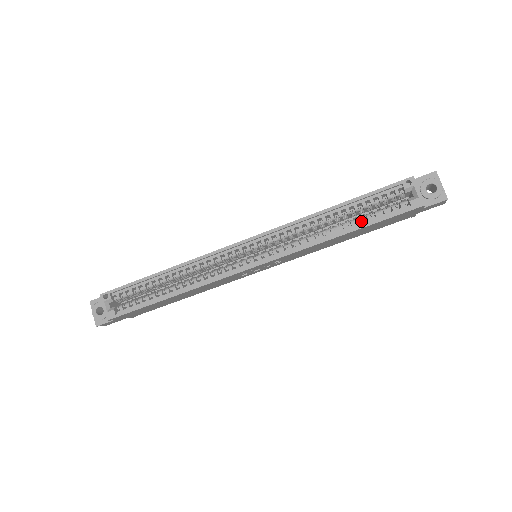
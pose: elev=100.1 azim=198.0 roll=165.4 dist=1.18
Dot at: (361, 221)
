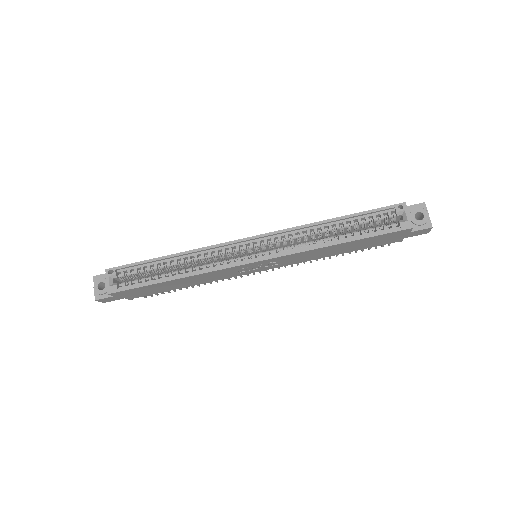
Dot at: (355, 235)
